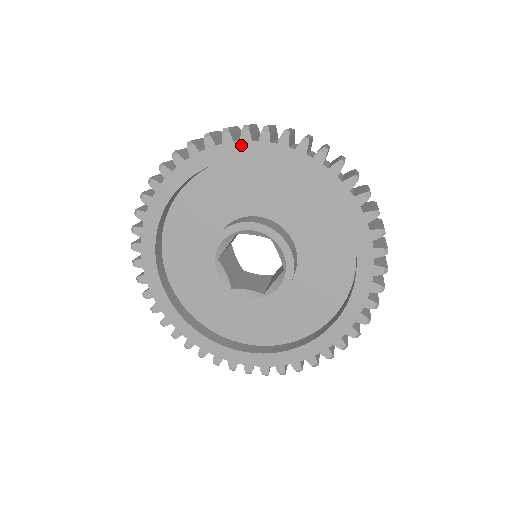
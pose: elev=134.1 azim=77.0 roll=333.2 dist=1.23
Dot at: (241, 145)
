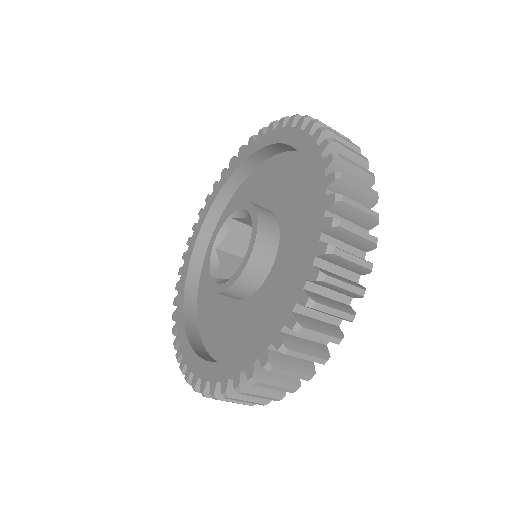
Dot at: (256, 142)
